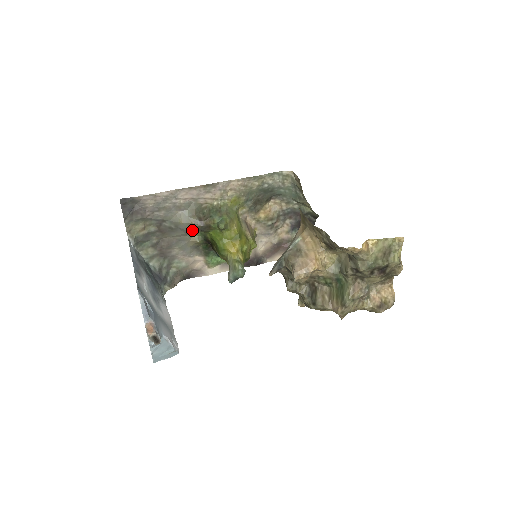
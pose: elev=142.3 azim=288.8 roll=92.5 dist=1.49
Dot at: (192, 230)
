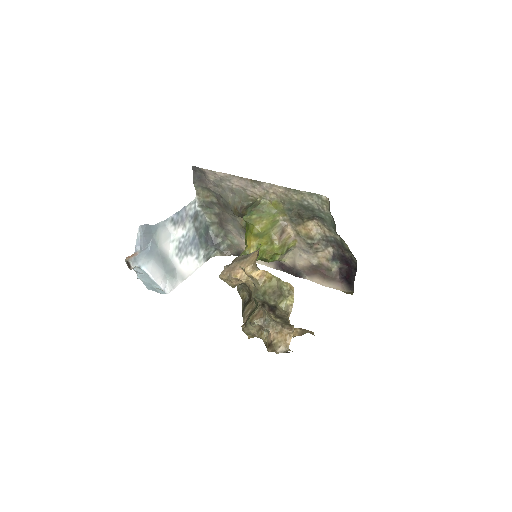
Dot at: (235, 213)
